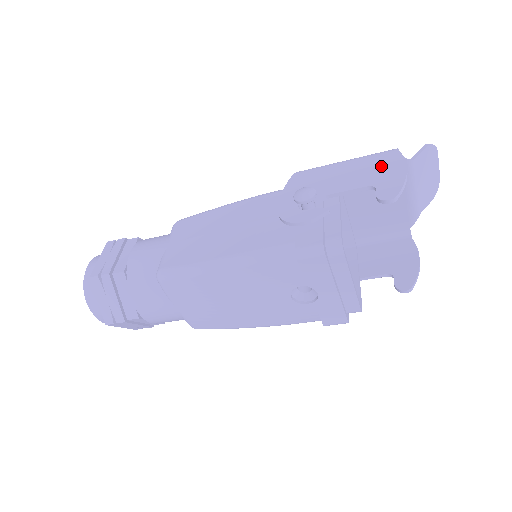
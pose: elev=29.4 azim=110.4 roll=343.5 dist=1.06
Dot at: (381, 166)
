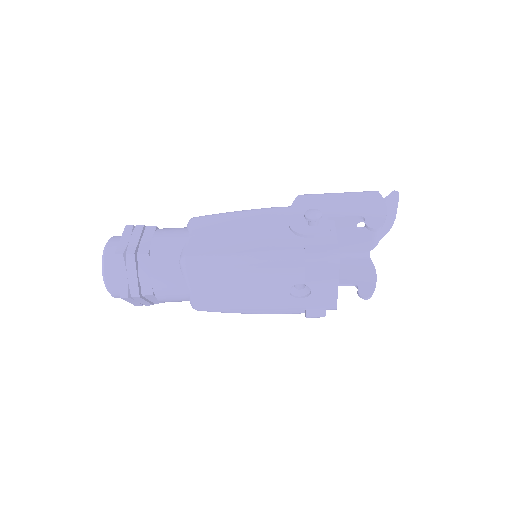
Dot at: (367, 202)
